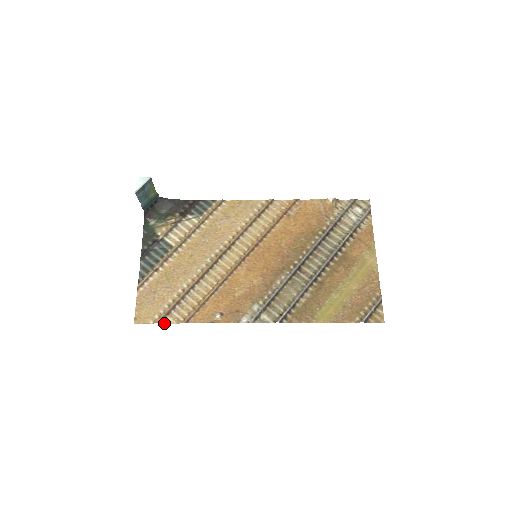
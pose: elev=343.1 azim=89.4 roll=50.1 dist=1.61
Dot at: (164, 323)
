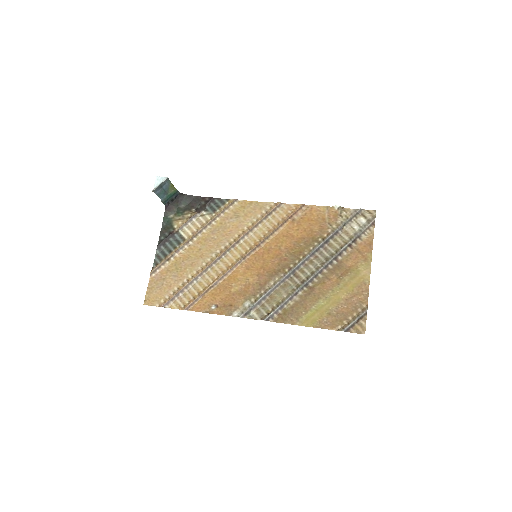
Dot at: (168, 307)
